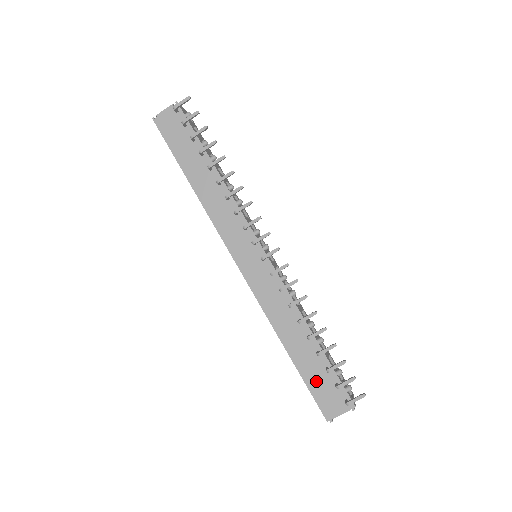
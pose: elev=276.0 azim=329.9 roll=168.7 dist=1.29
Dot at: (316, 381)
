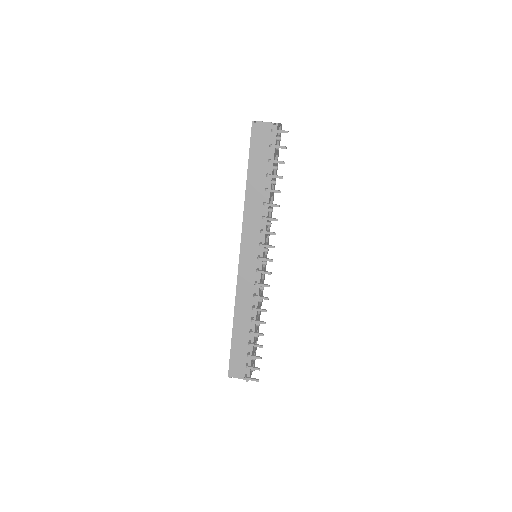
Dot at: (237, 354)
